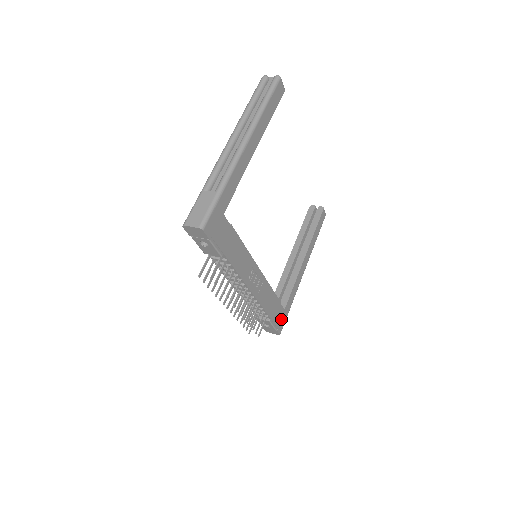
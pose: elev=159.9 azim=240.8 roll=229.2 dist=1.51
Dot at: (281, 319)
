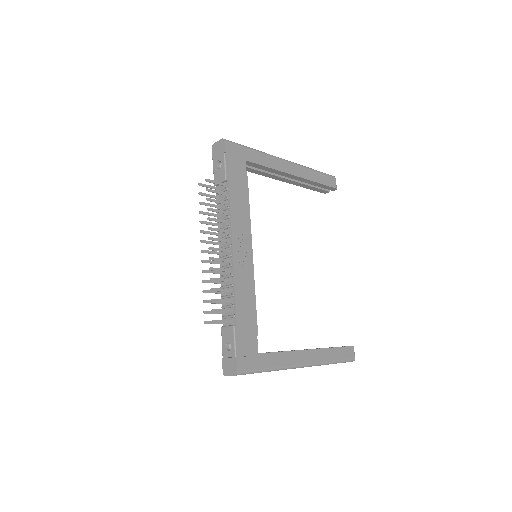
Dot at: (248, 356)
